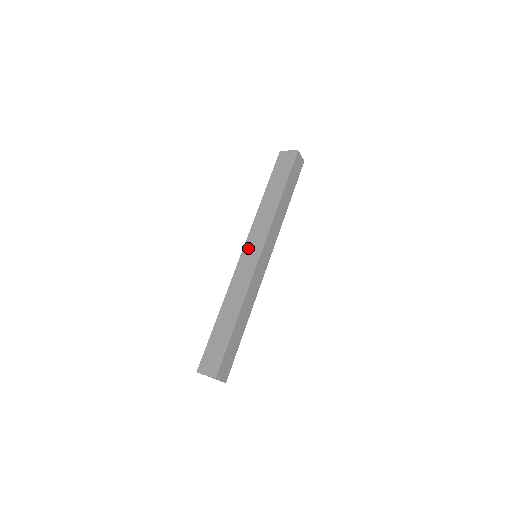
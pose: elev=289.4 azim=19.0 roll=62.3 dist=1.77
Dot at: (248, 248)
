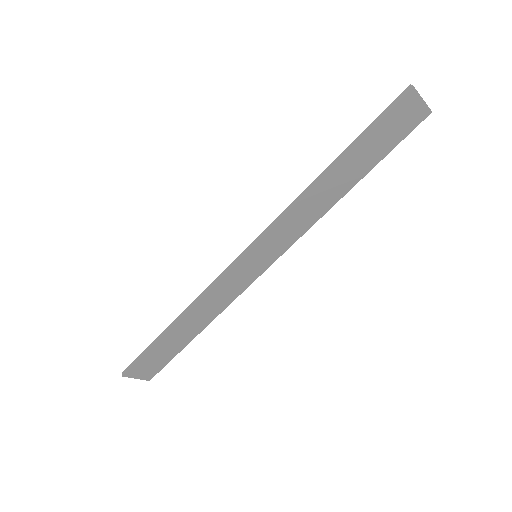
Dot at: (256, 254)
